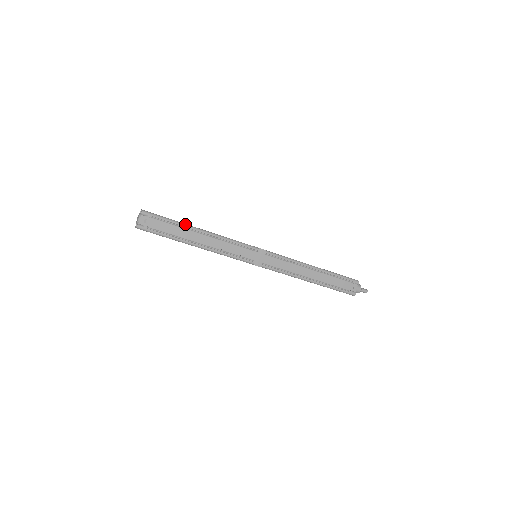
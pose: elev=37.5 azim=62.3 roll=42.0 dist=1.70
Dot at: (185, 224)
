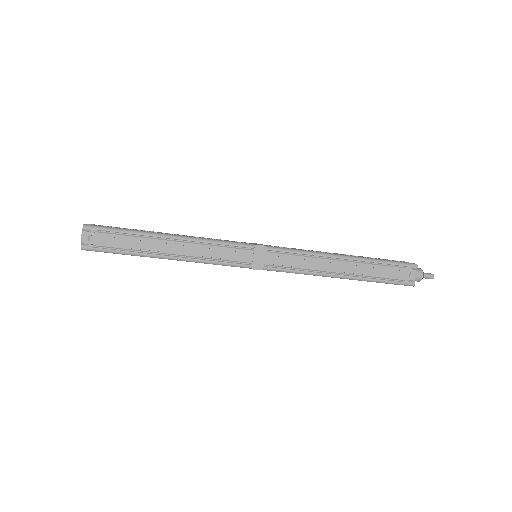
Dot at: (144, 232)
